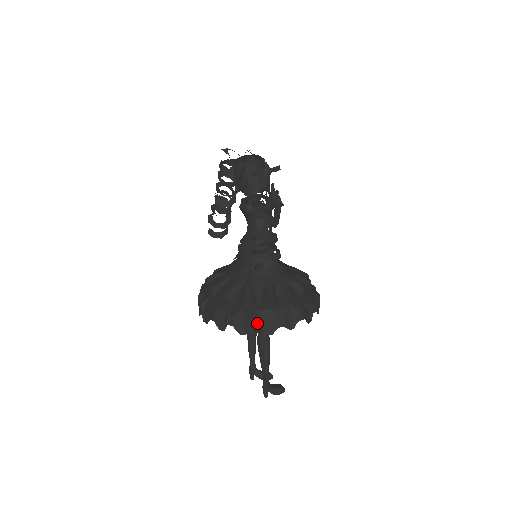
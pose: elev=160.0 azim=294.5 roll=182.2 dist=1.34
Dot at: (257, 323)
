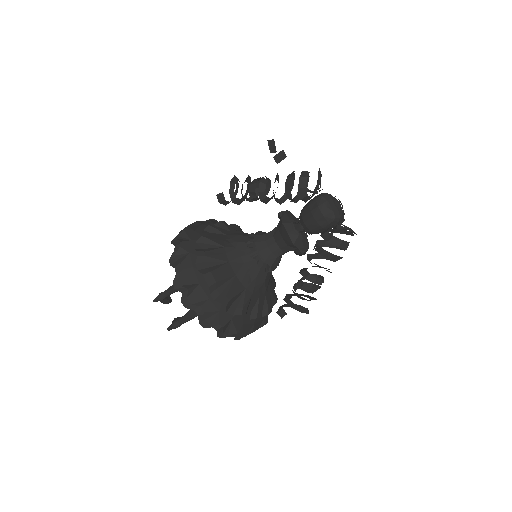
Dot at: (237, 334)
